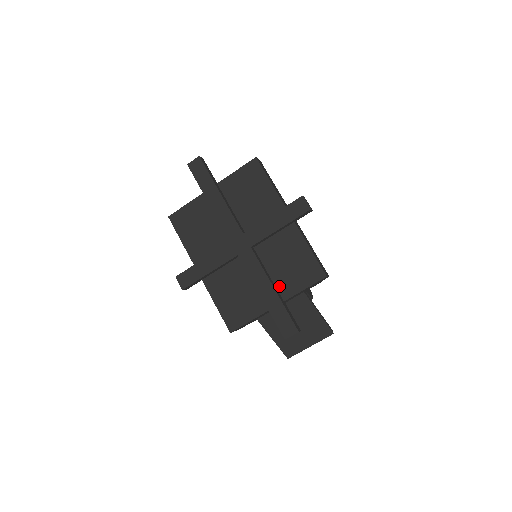
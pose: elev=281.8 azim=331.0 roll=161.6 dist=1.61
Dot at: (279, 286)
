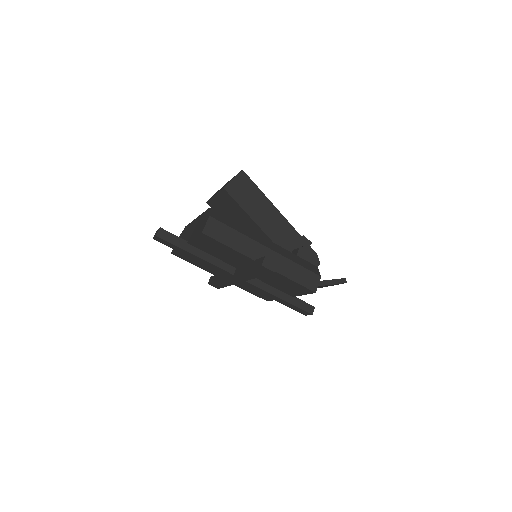
Dot at: (283, 291)
